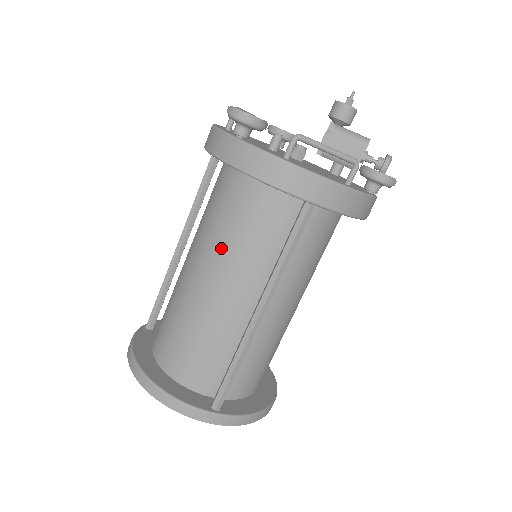
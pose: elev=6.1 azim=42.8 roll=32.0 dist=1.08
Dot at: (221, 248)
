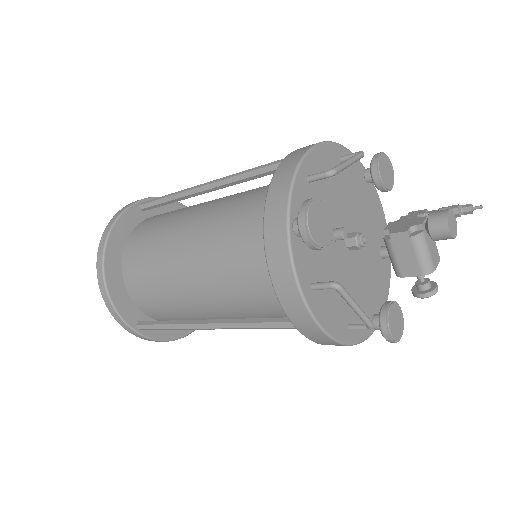
Dot at: (216, 263)
